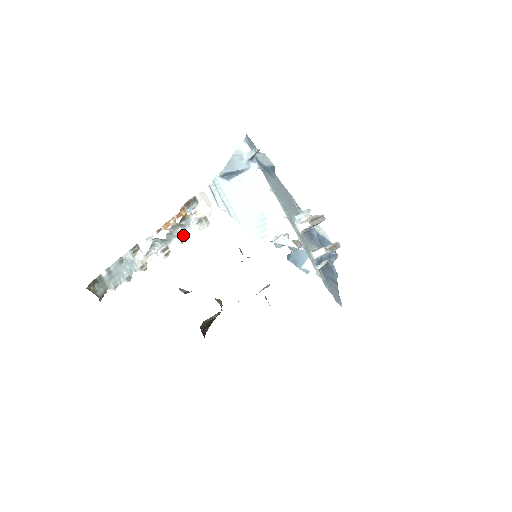
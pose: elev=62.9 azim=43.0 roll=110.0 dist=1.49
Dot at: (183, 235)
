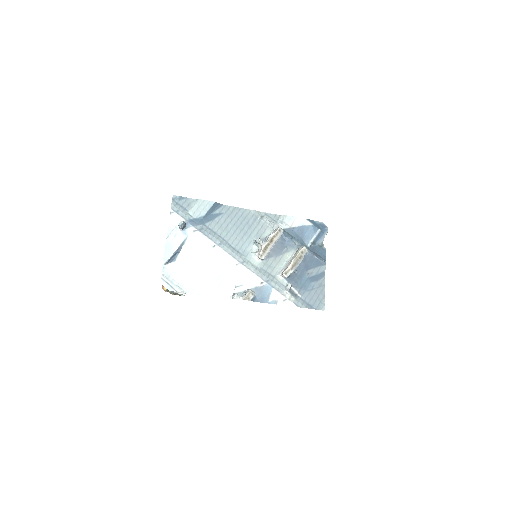
Dot at: occluded
